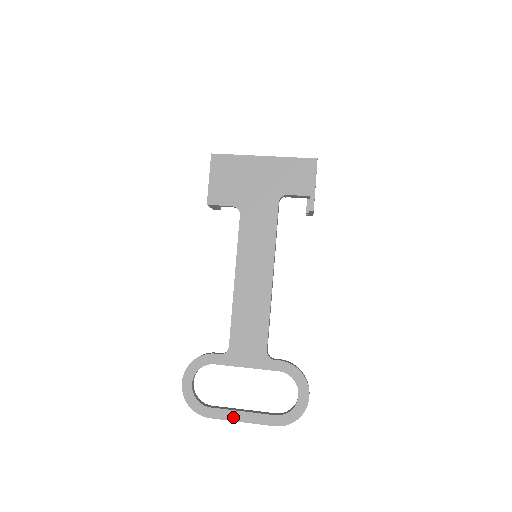
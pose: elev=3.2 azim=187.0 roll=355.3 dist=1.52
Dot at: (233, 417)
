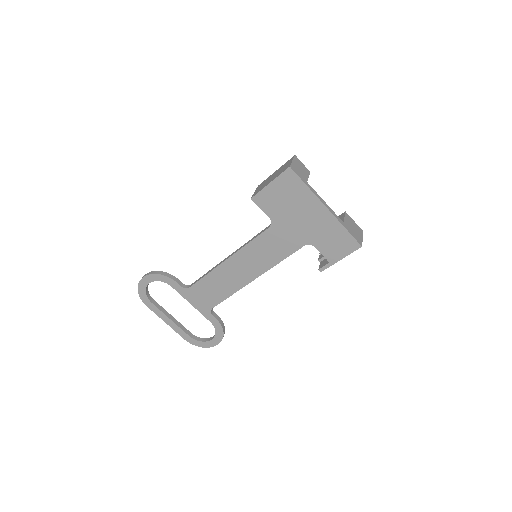
Dot at: (162, 317)
